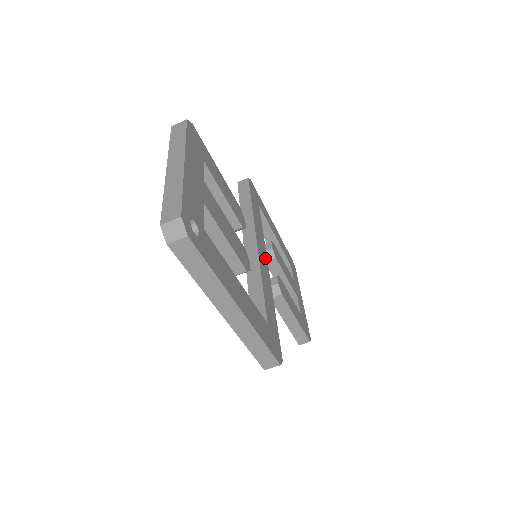
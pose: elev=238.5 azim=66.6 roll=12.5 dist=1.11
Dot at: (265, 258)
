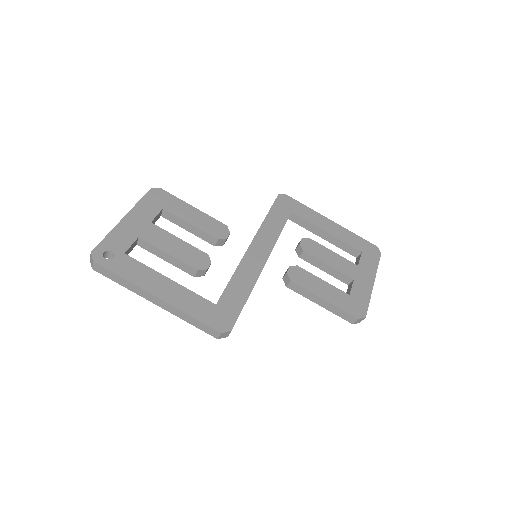
Dot at: (264, 255)
